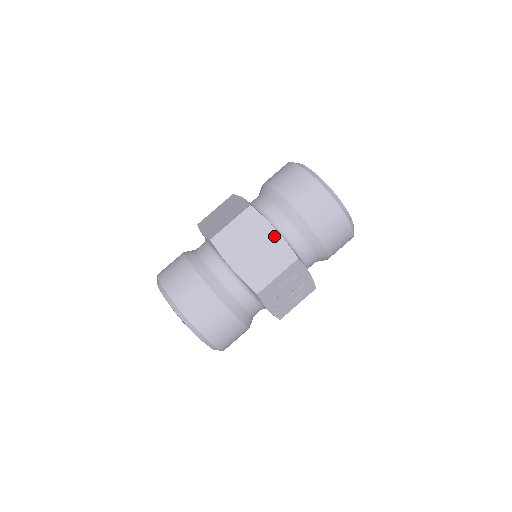
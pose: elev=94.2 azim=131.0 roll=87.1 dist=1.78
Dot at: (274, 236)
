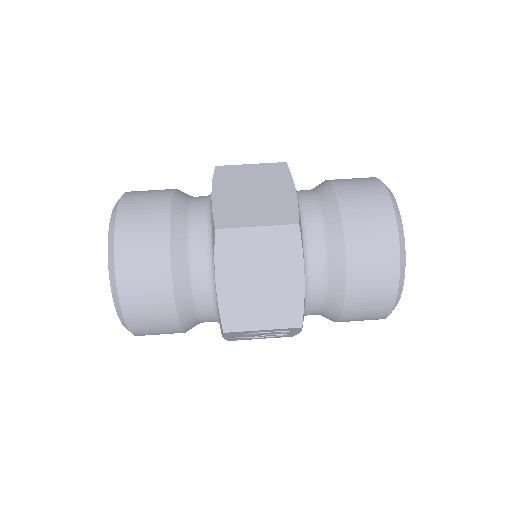
Dot at: (296, 282)
